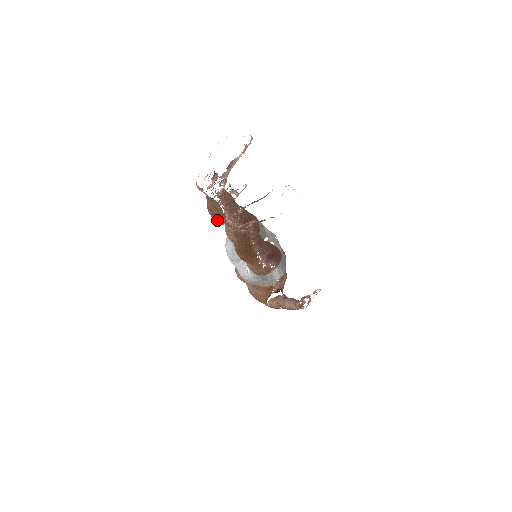
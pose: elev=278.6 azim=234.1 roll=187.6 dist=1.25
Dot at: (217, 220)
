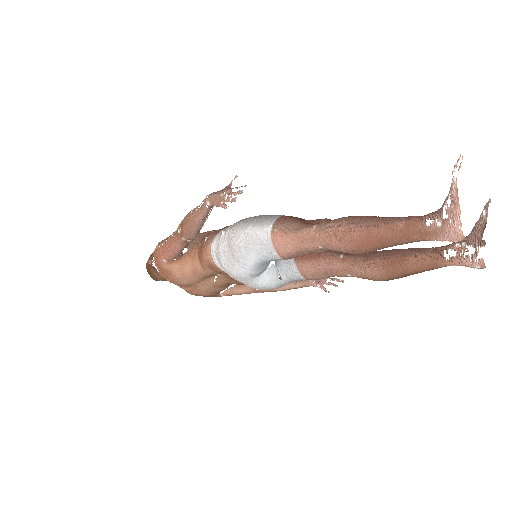
Dot at: (364, 253)
